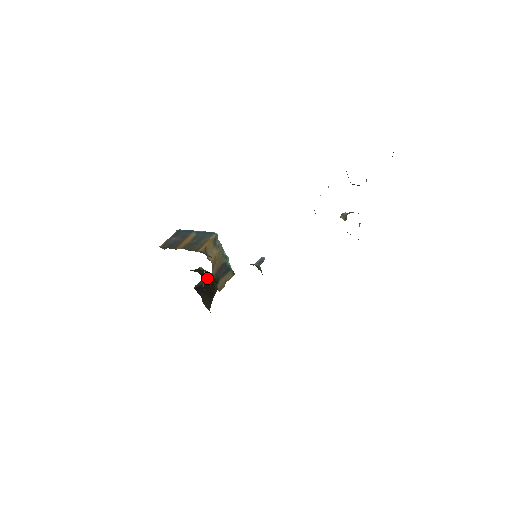
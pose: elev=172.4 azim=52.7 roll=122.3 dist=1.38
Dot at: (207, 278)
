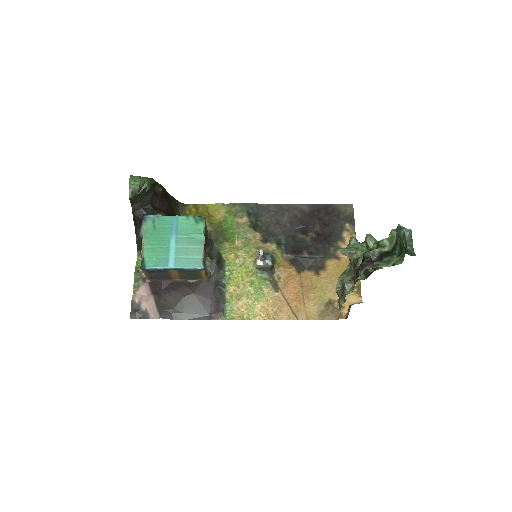
Dot at: (151, 199)
